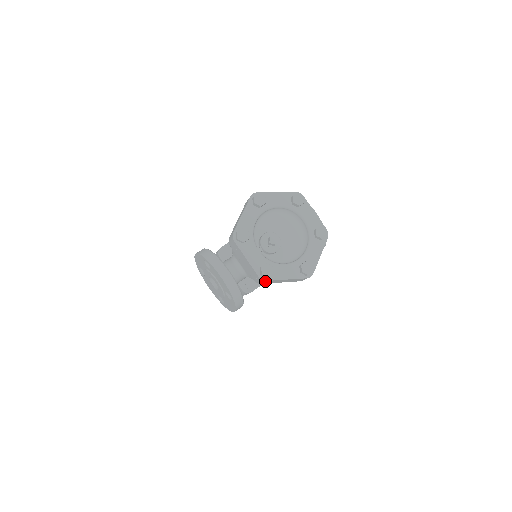
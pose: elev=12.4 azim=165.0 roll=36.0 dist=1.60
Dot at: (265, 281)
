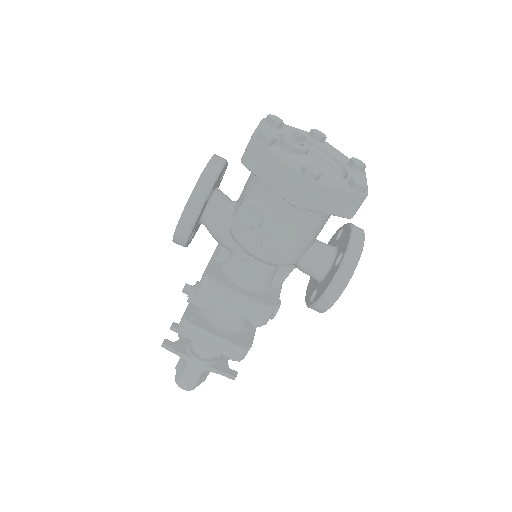
Dot at: (254, 145)
